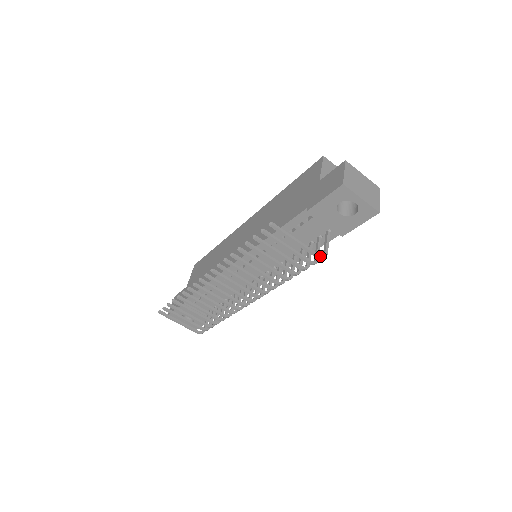
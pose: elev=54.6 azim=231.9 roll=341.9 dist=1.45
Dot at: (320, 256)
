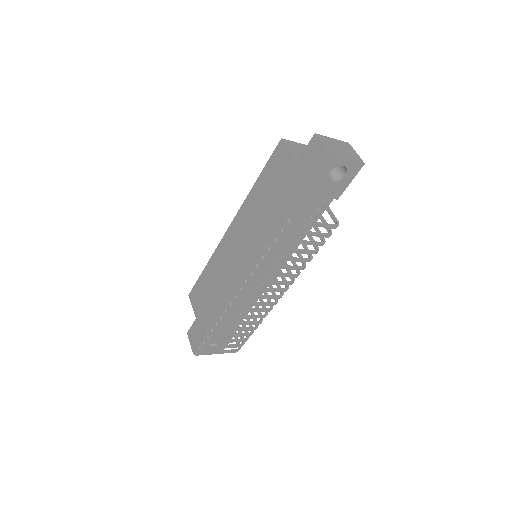
Dot at: (335, 225)
